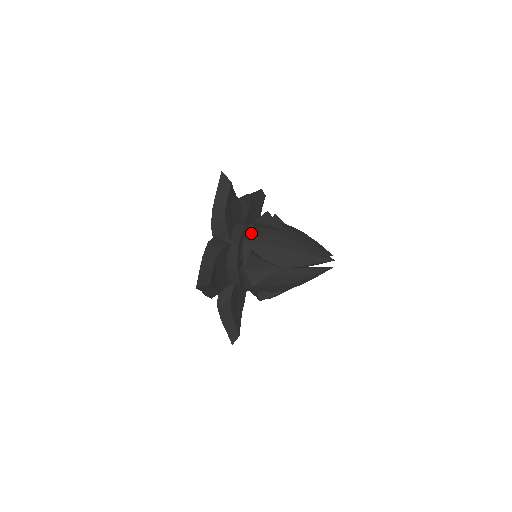
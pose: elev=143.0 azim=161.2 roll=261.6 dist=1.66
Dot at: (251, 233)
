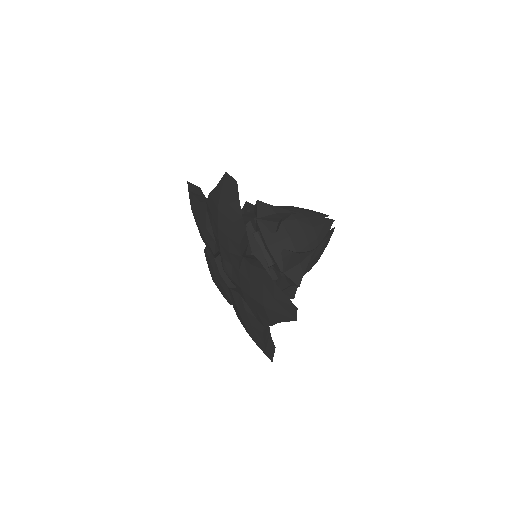
Dot at: (266, 231)
